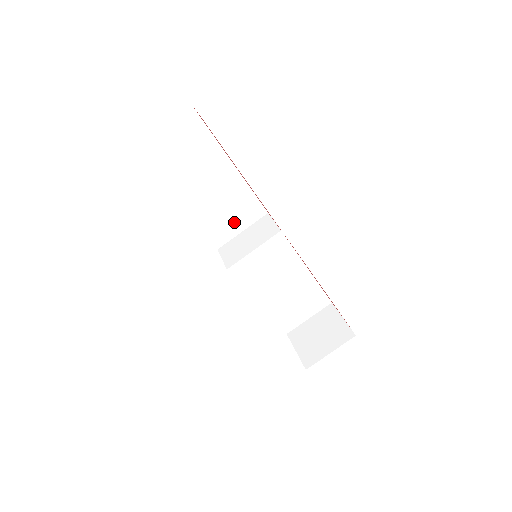
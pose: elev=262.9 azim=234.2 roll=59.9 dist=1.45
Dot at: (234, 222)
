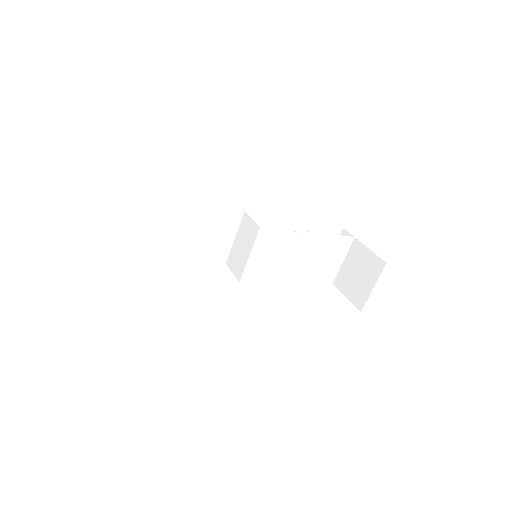
Dot at: (222, 237)
